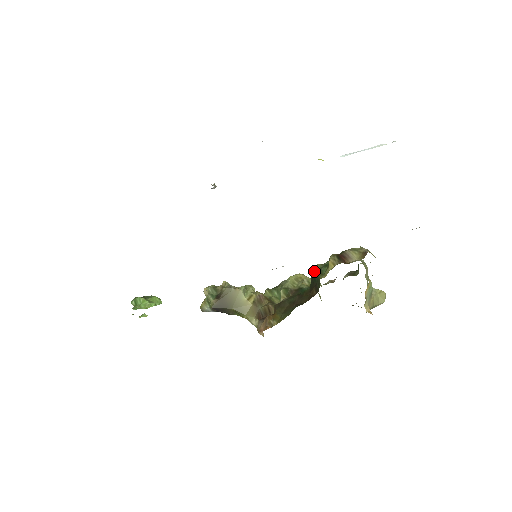
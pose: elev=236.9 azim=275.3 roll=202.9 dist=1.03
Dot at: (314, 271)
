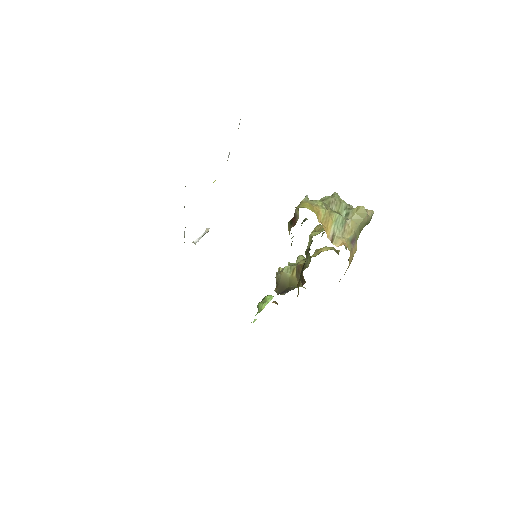
Dot at: occluded
